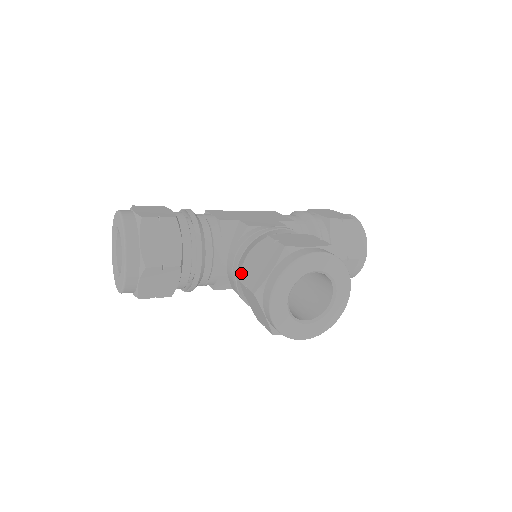
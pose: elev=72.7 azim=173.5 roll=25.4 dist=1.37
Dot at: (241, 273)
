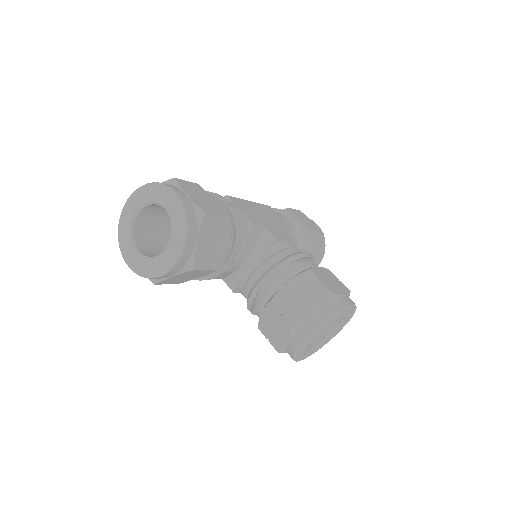
Dot at: (274, 295)
